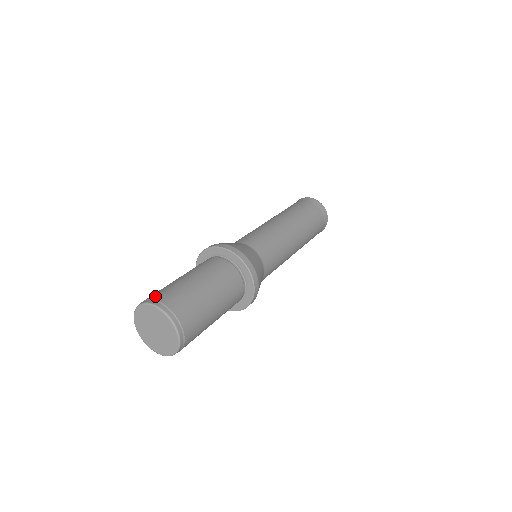
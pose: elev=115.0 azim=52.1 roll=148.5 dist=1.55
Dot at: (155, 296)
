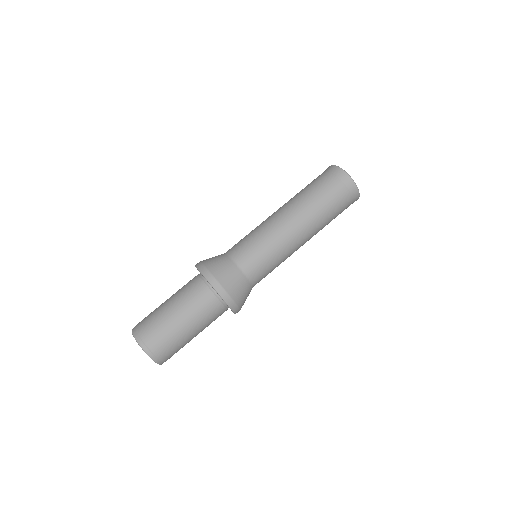
Dot at: (147, 338)
